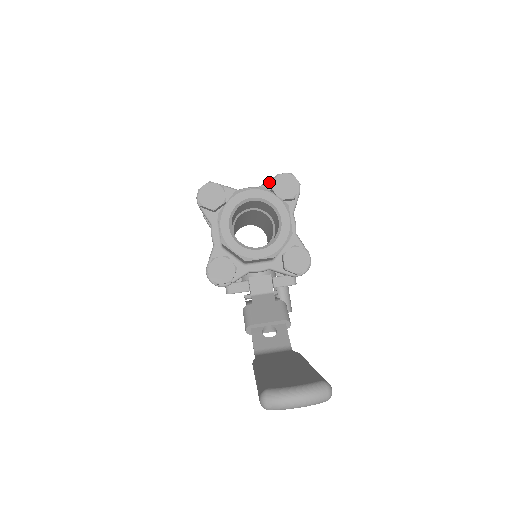
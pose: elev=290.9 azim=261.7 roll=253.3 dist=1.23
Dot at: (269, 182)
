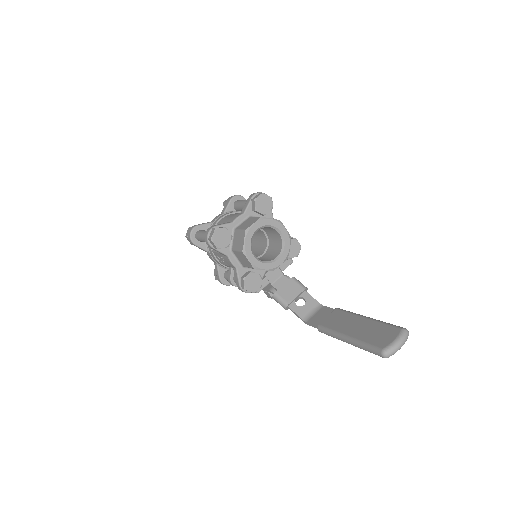
Dot at: (249, 206)
